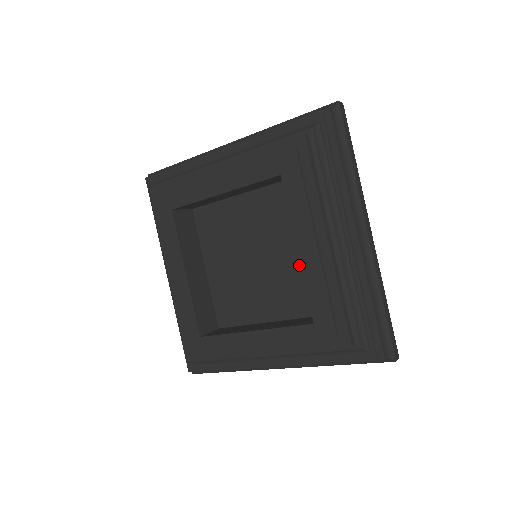
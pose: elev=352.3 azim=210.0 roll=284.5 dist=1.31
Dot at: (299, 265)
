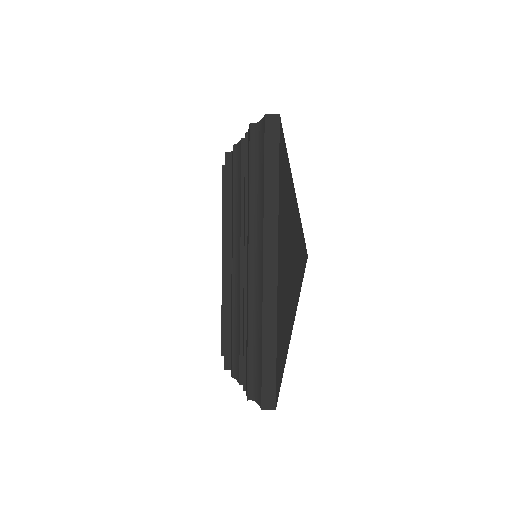
Dot at: occluded
